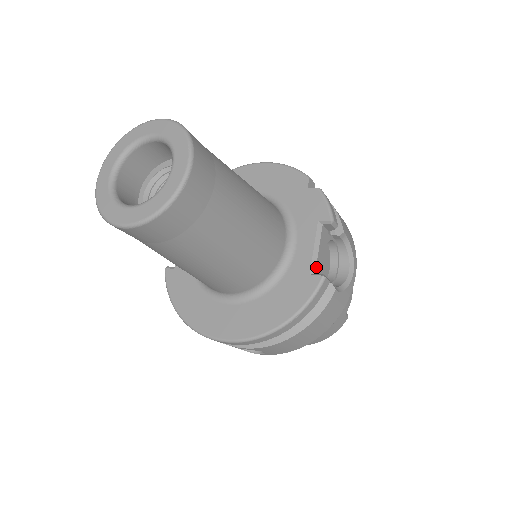
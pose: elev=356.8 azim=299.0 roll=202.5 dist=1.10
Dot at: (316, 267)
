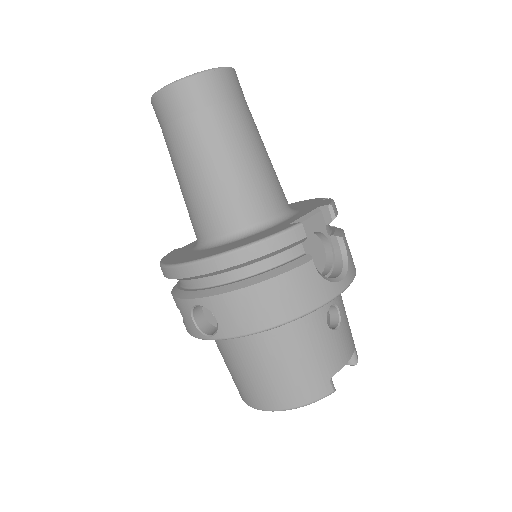
Dot at: occluded
